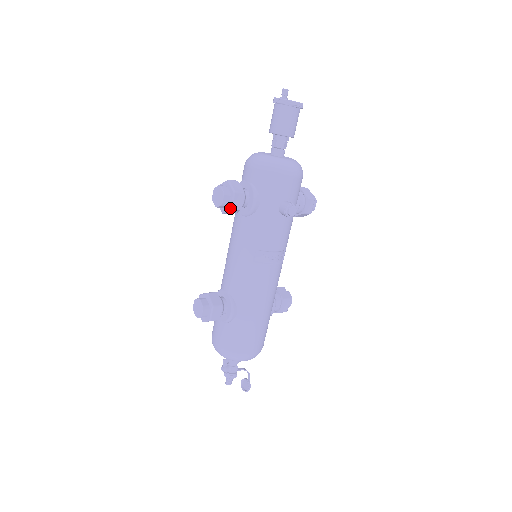
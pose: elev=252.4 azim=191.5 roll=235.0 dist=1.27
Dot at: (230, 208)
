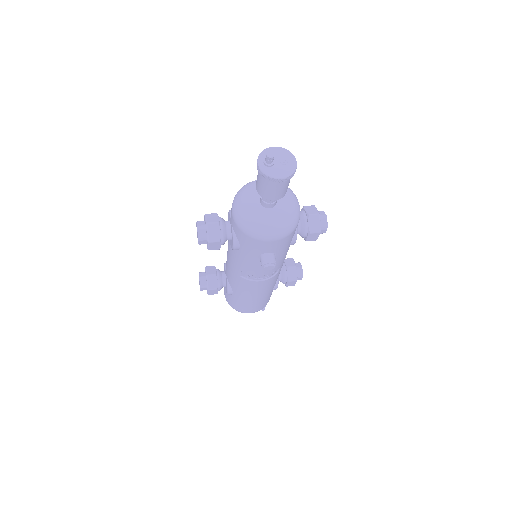
Dot at: occluded
